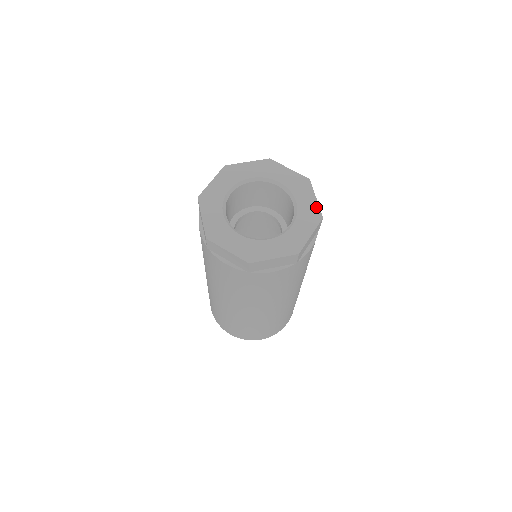
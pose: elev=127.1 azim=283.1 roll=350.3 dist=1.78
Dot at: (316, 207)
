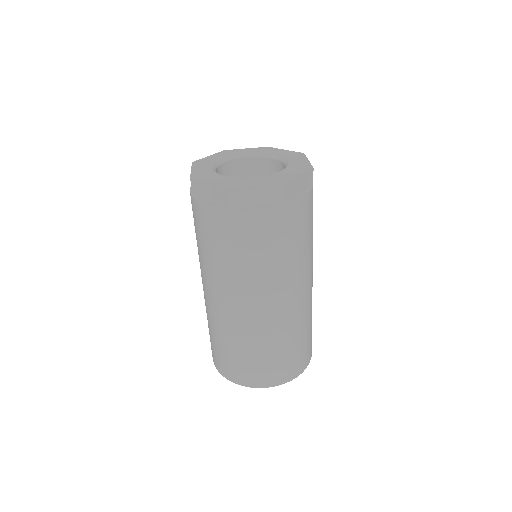
Dot at: (292, 152)
